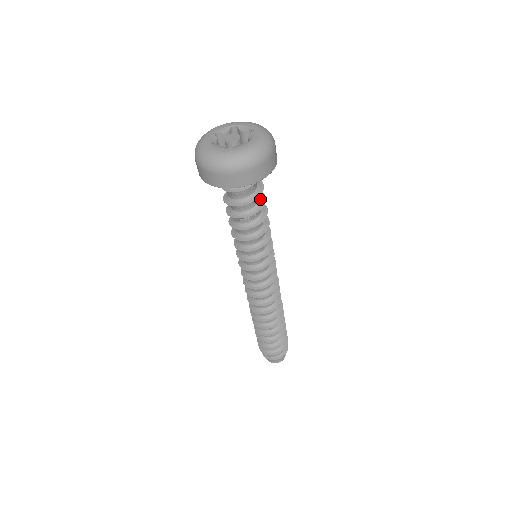
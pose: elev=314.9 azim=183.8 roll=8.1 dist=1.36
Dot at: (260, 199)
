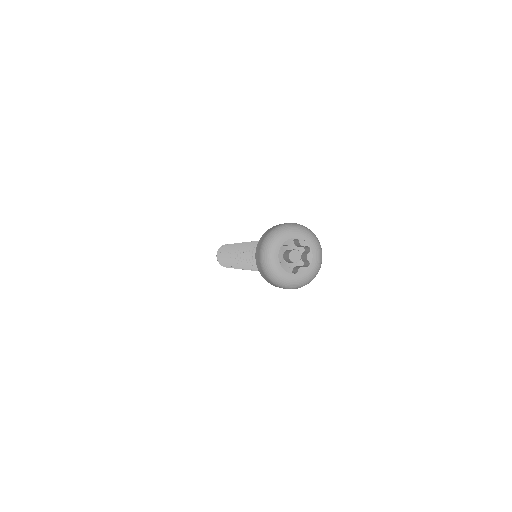
Dot at: occluded
